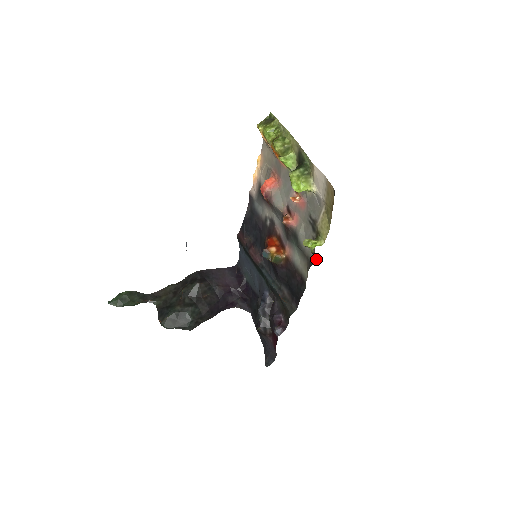
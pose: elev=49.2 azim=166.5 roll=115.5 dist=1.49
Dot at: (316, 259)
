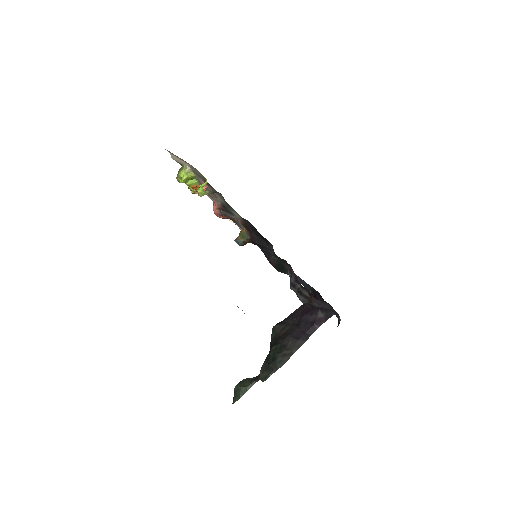
Dot at: occluded
